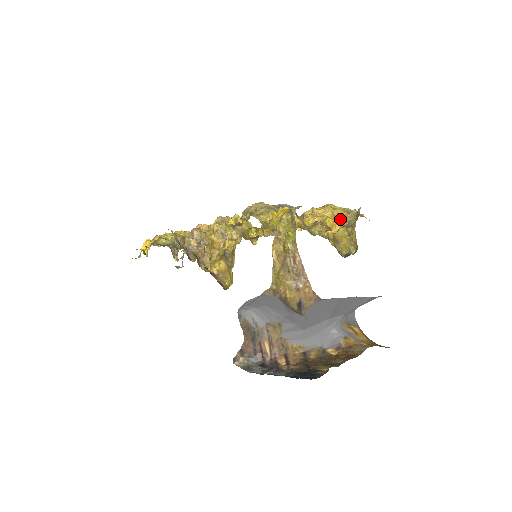
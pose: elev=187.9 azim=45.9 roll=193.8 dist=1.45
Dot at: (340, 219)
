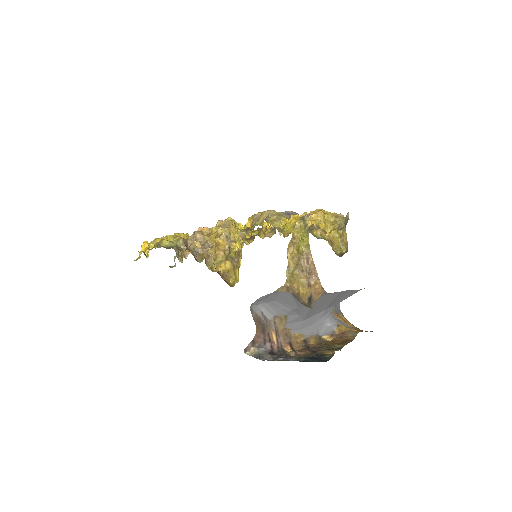
Dot at: (330, 222)
